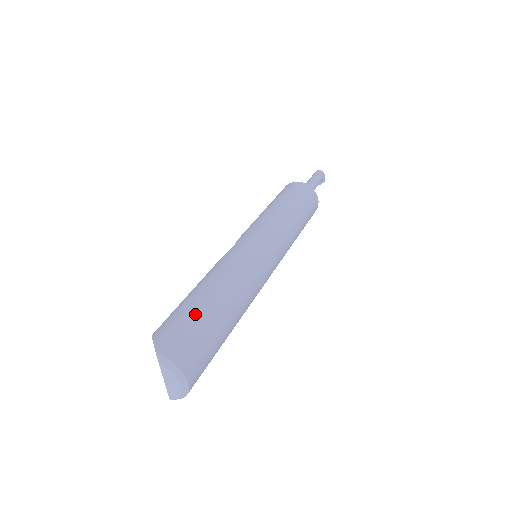
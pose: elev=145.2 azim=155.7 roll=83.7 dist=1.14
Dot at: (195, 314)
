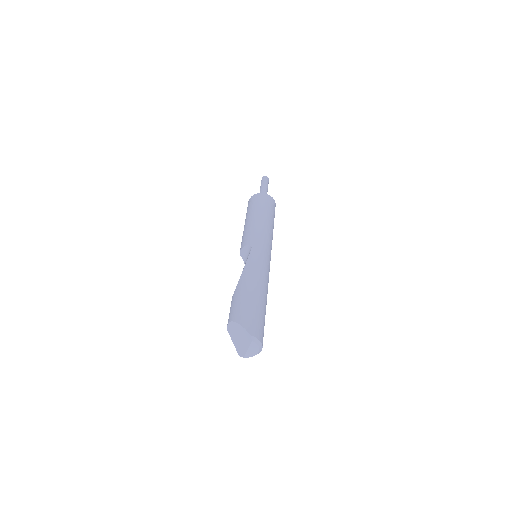
Dot at: (257, 308)
